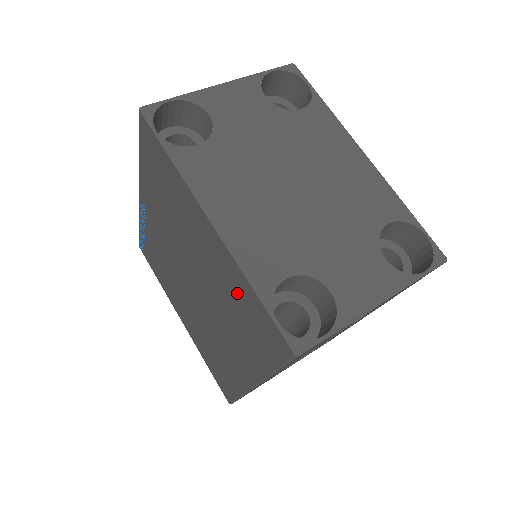
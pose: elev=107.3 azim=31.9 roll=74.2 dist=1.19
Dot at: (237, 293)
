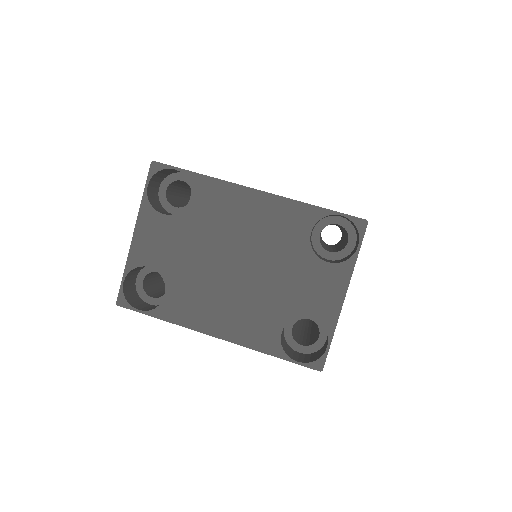
Dot at: occluded
